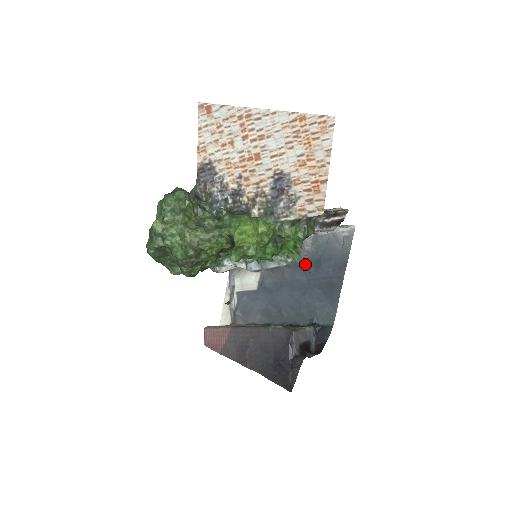
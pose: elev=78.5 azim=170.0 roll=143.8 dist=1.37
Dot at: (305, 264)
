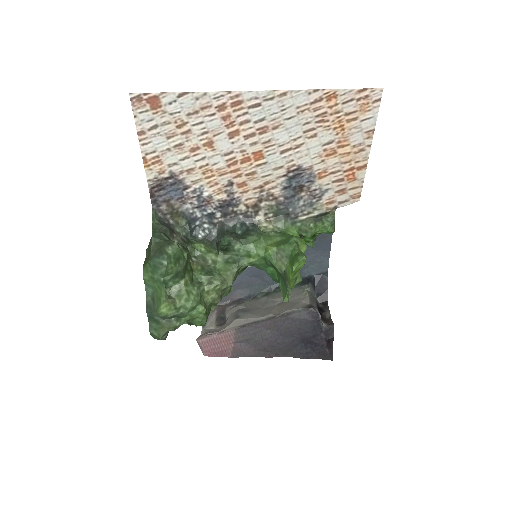
Dot at: occluded
